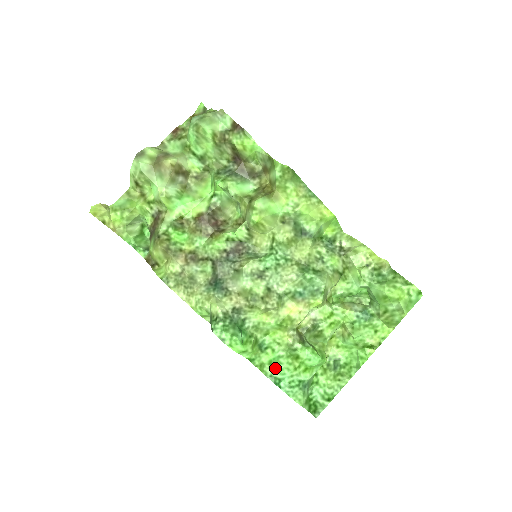
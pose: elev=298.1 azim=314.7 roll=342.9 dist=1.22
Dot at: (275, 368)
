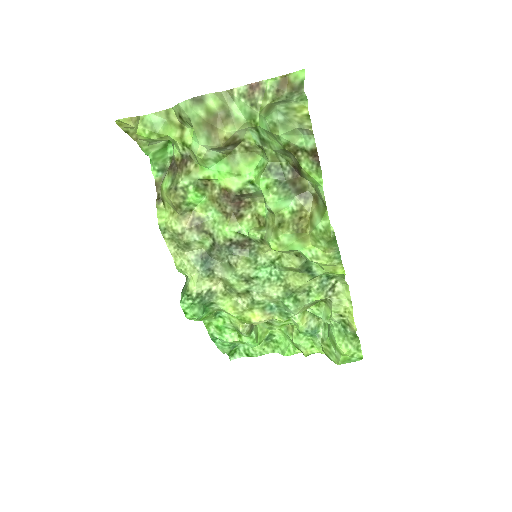
Dot at: (218, 332)
